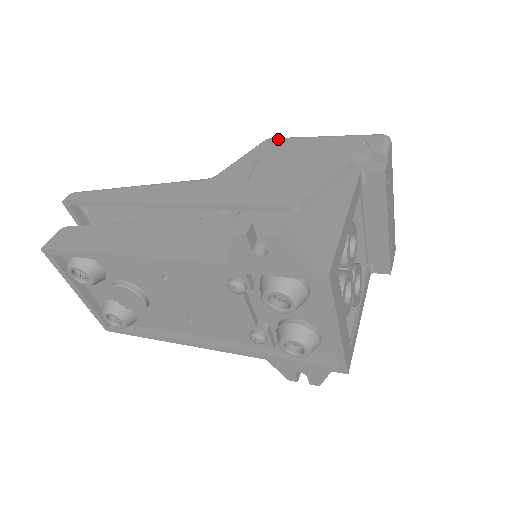
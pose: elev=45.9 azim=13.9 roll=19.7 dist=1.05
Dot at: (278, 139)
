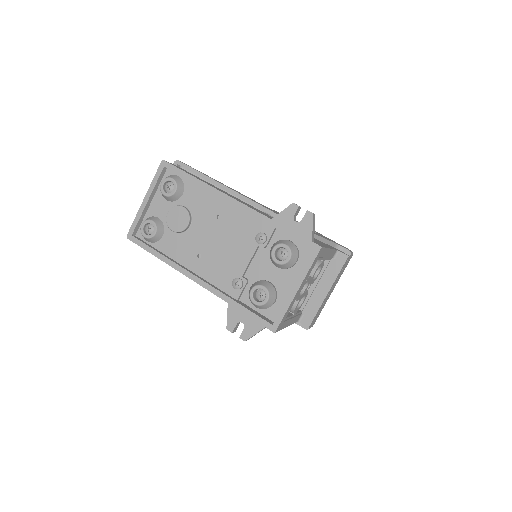
Dot at: occluded
